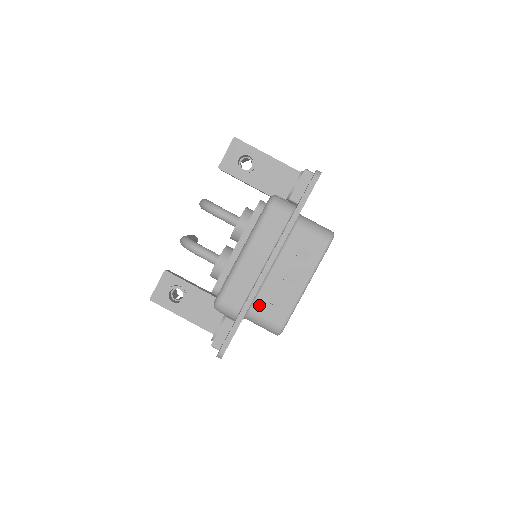
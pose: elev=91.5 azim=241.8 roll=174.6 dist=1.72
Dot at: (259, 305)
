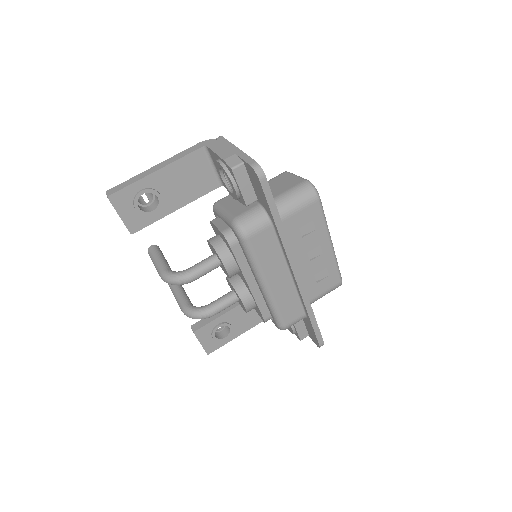
Dot at: (311, 293)
